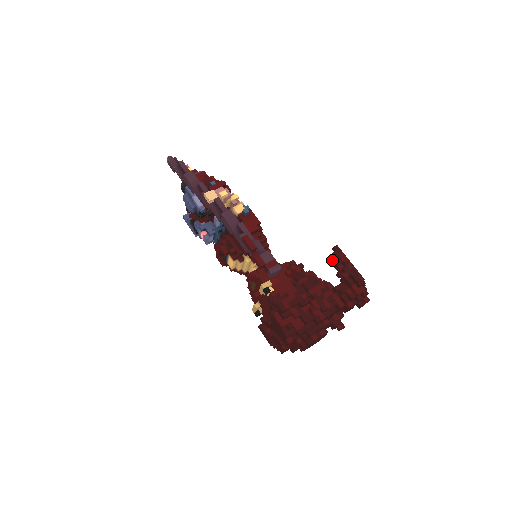
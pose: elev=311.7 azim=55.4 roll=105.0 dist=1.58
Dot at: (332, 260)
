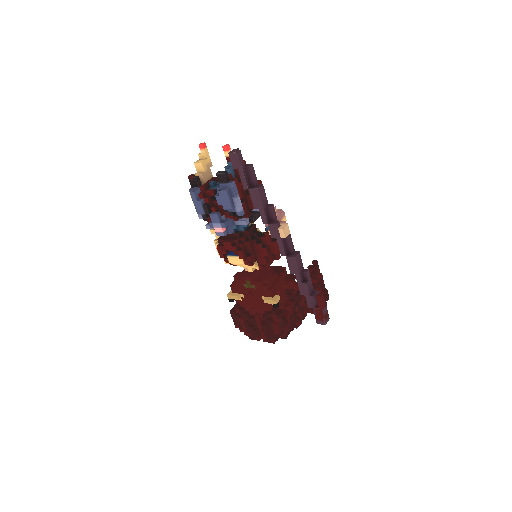
Dot at: (313, 274)
